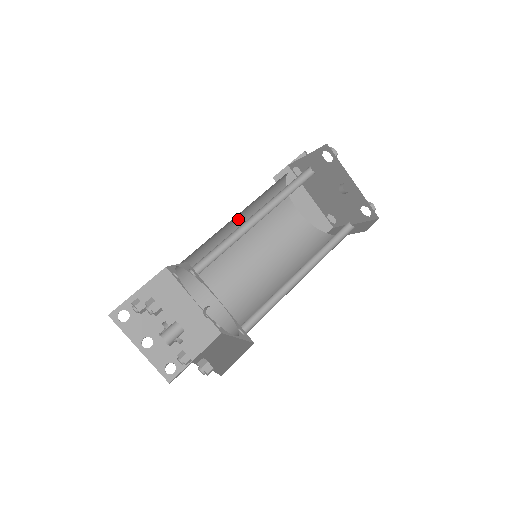
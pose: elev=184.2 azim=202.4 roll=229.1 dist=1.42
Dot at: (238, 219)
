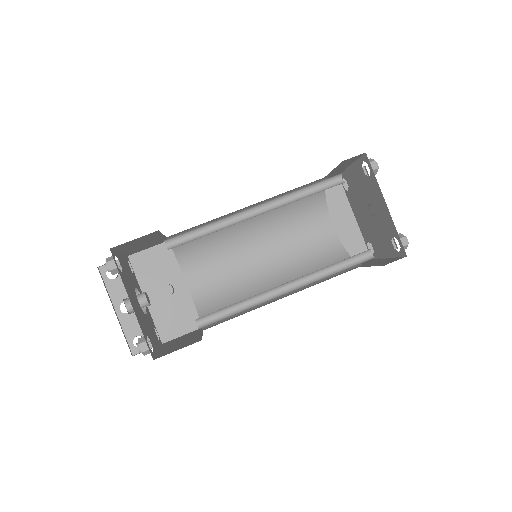
Dot at: occluded
